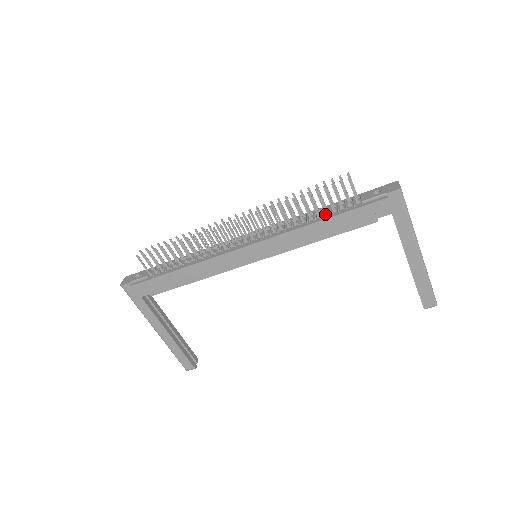
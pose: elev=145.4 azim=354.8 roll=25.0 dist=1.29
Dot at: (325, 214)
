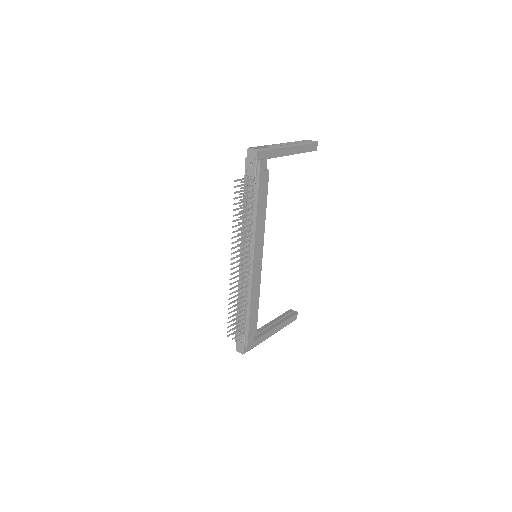
Dot at: (252, 204)
